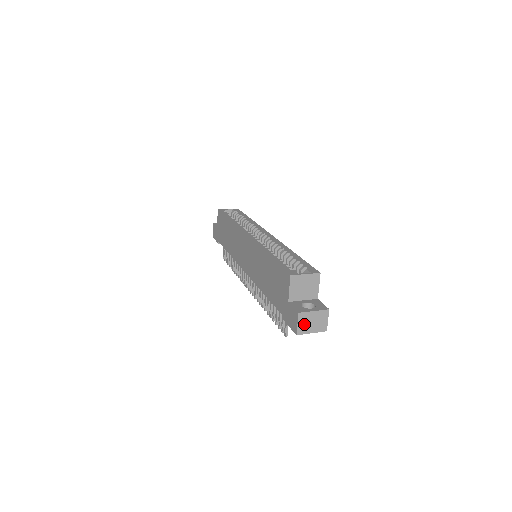
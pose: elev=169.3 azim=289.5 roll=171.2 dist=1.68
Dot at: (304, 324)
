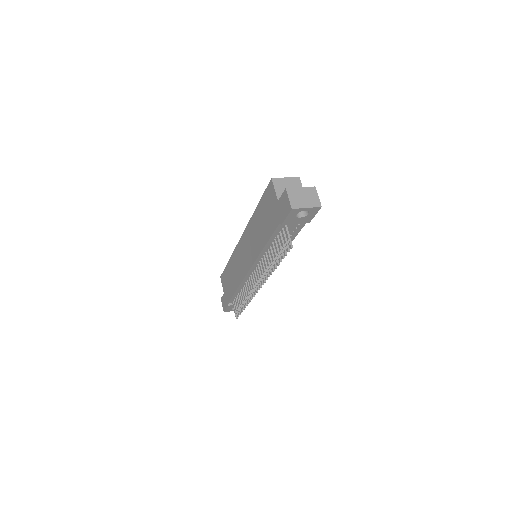
Dot at: (295, 199)
